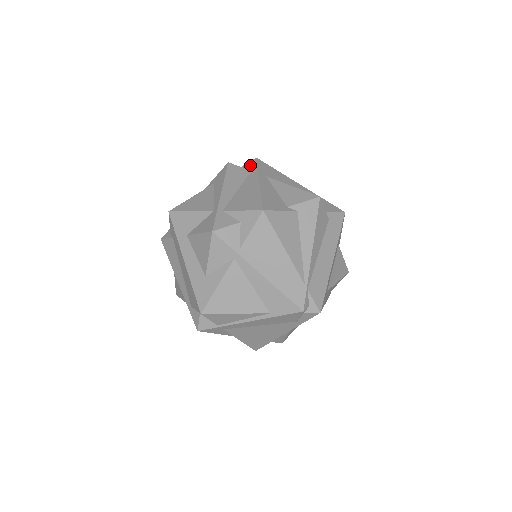
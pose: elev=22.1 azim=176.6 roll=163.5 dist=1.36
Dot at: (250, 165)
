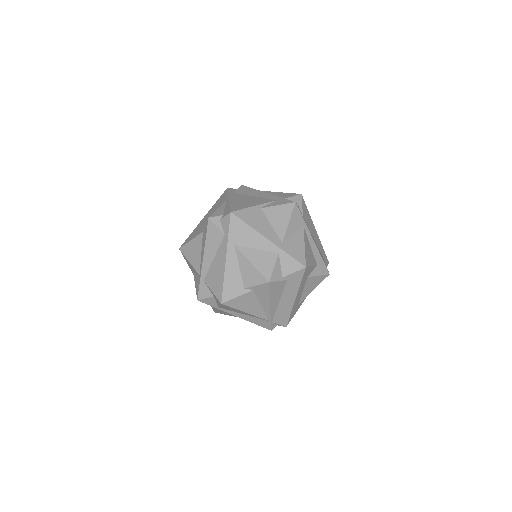
Dot at: (225, 223)
